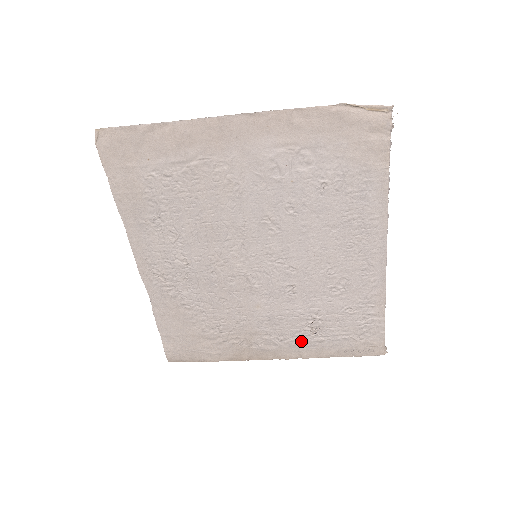
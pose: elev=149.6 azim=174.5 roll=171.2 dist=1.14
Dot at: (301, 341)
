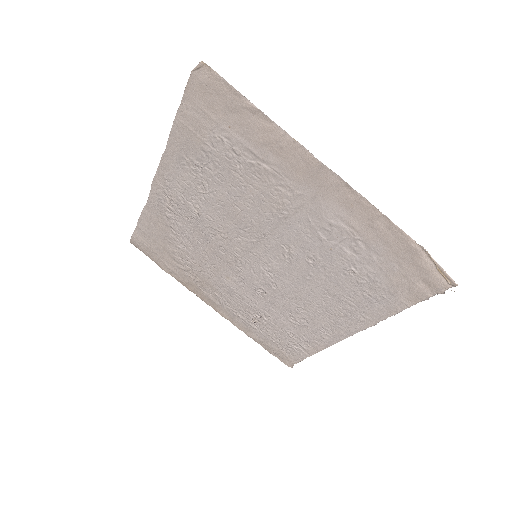
Dot at: (240, 317)
